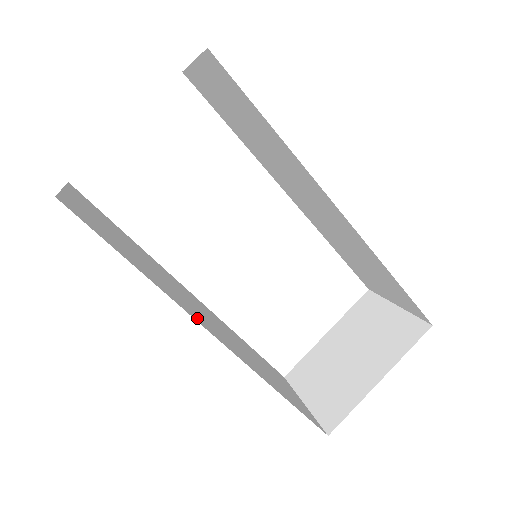
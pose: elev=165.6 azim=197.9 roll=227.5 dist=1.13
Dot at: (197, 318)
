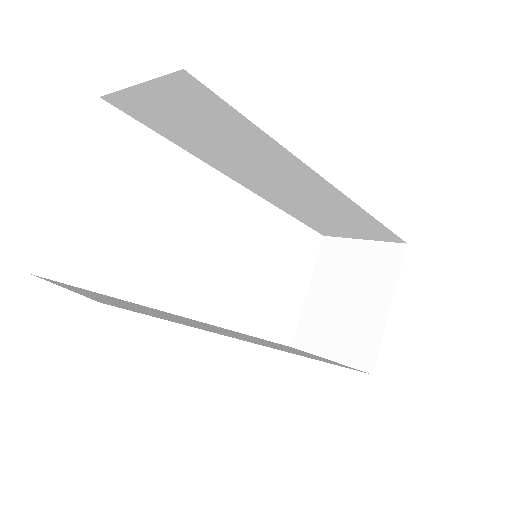
Dot at: (254, 342)
